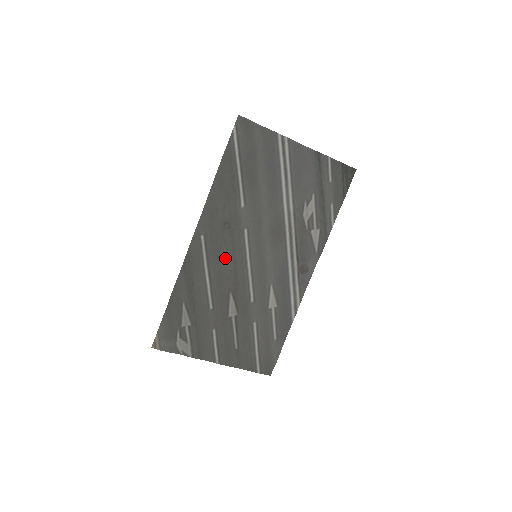
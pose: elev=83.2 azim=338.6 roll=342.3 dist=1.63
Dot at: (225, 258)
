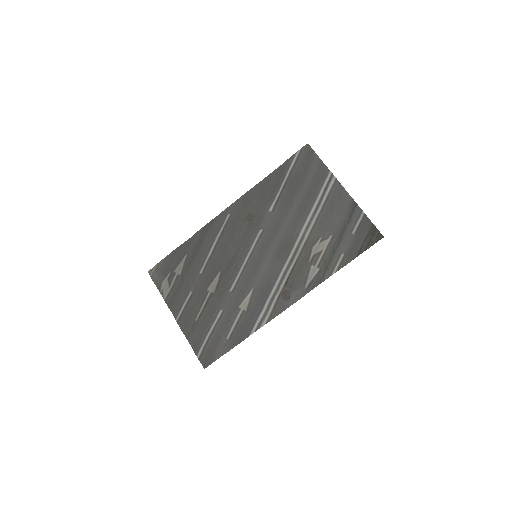
Dot at: (234, 242)
